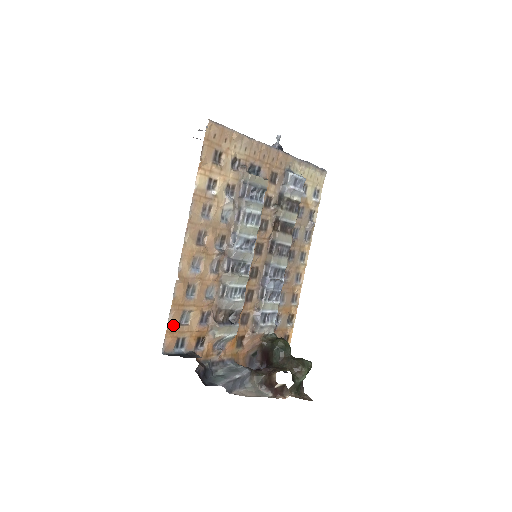
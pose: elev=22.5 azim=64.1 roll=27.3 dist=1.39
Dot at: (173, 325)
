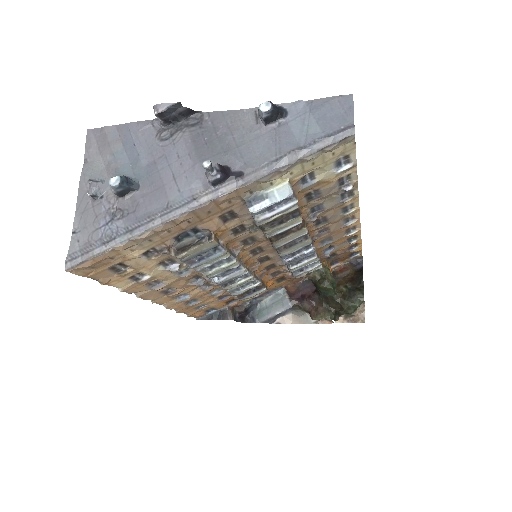
Dot at: (192, 314)
